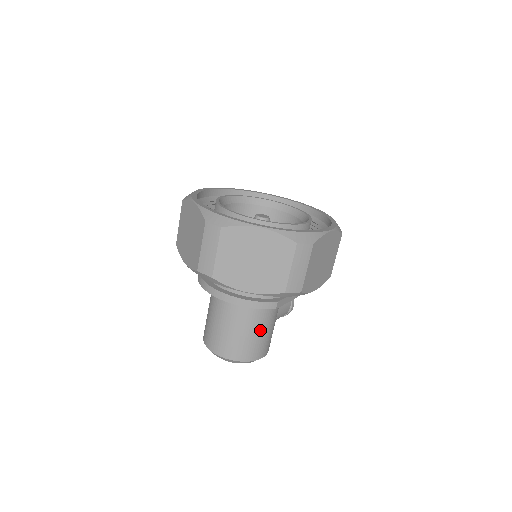
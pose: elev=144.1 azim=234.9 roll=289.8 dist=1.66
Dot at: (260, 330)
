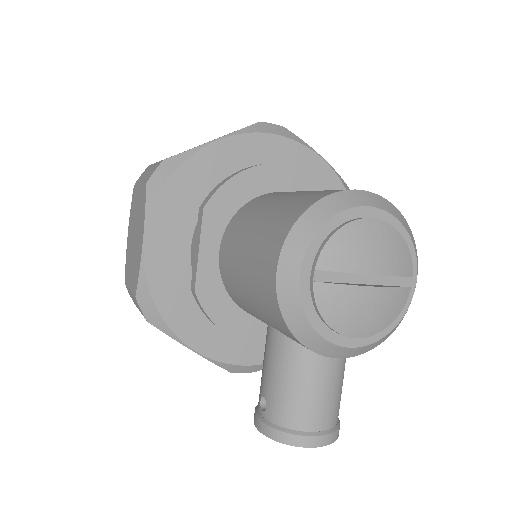
Dot at: occluded
